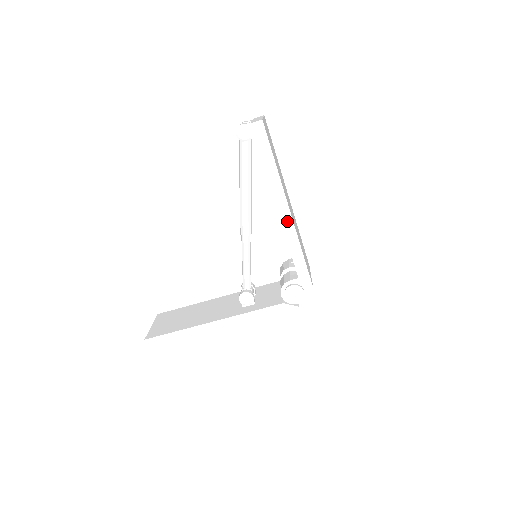
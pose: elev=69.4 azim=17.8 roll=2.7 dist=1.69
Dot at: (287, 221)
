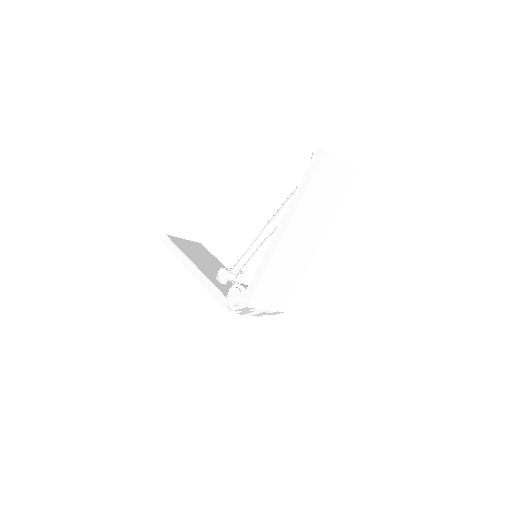
Dot at: (276, 239)
